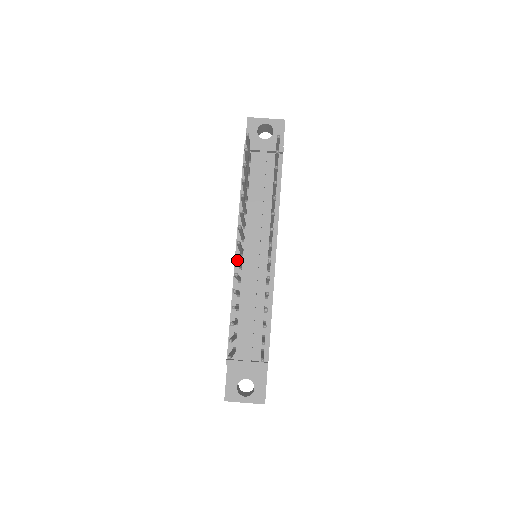
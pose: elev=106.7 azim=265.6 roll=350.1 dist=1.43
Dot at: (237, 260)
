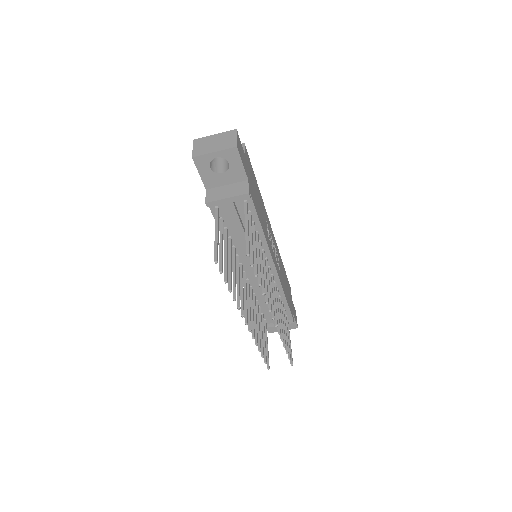
Dot at: (250, 331)
